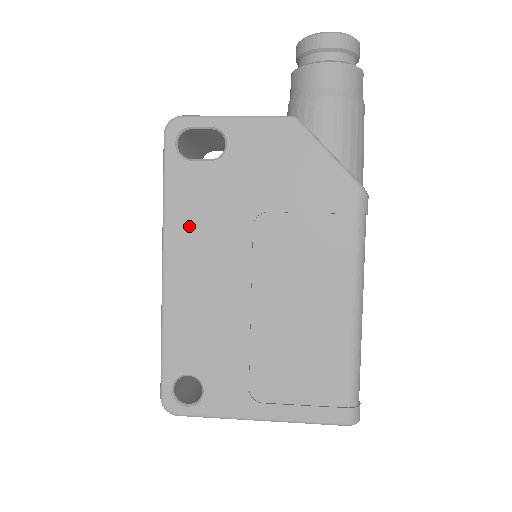
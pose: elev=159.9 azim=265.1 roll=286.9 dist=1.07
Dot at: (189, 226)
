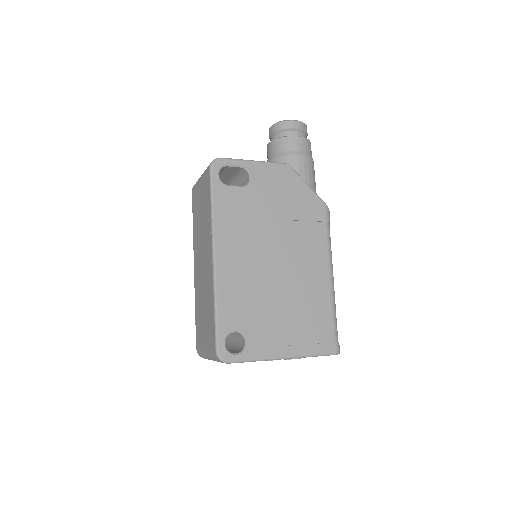
Dot at: (230, 228)
